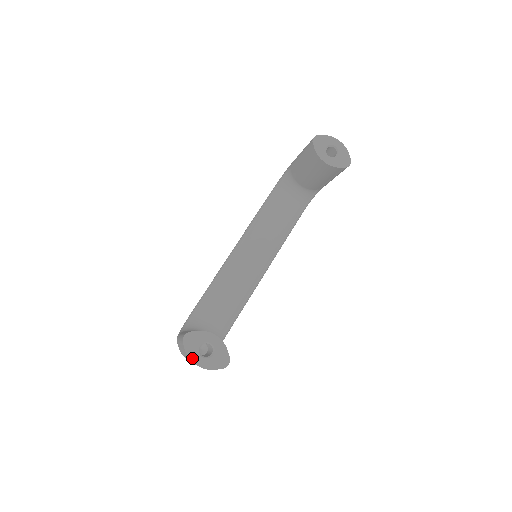
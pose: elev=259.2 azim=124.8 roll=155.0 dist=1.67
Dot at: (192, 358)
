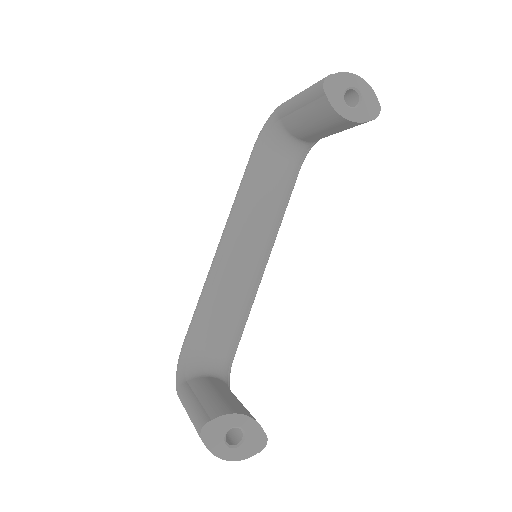
Dot at: (218, 454)
